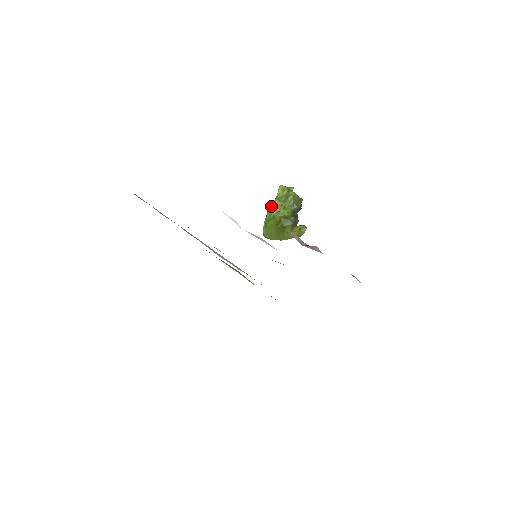
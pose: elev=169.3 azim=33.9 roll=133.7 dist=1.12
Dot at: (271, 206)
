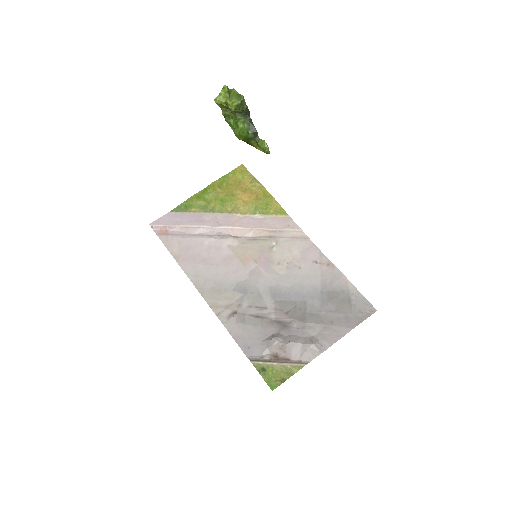
Dot at: (224, 117)
